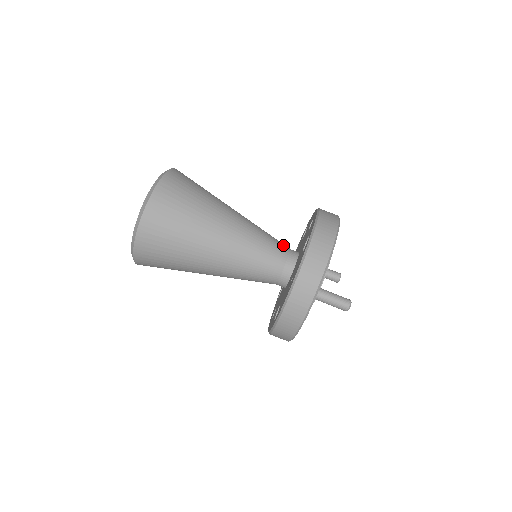
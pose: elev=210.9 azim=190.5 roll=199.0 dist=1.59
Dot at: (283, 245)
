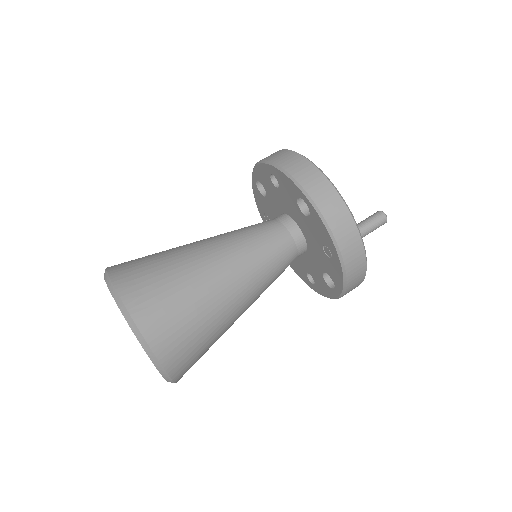
Dot at: (270, 224)
